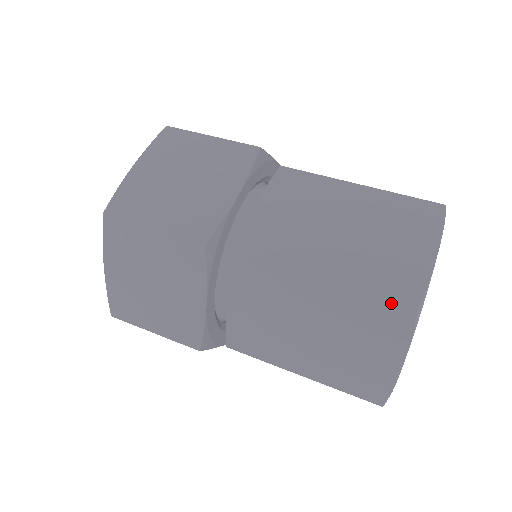
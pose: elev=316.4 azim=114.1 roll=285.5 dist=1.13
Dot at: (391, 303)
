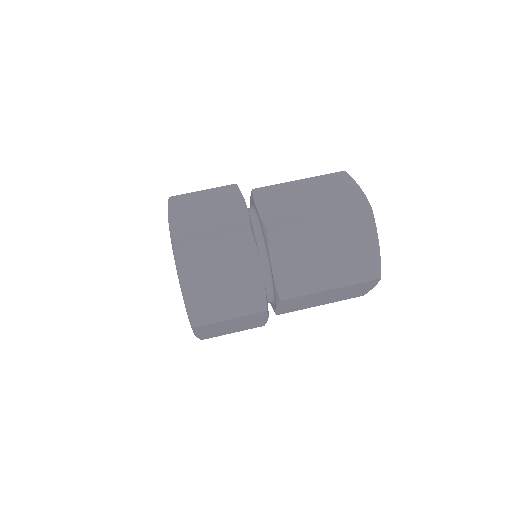
Dot at: (359, 211)
